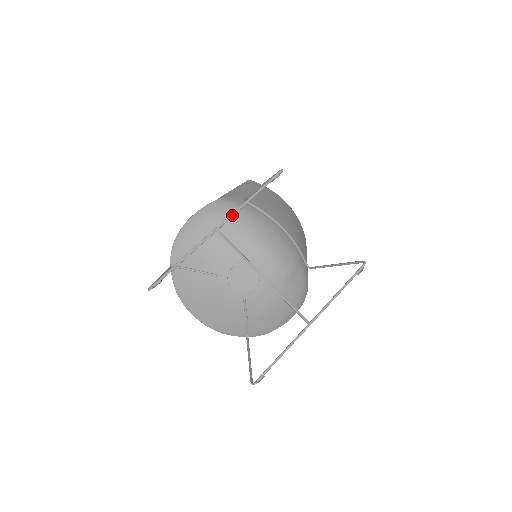
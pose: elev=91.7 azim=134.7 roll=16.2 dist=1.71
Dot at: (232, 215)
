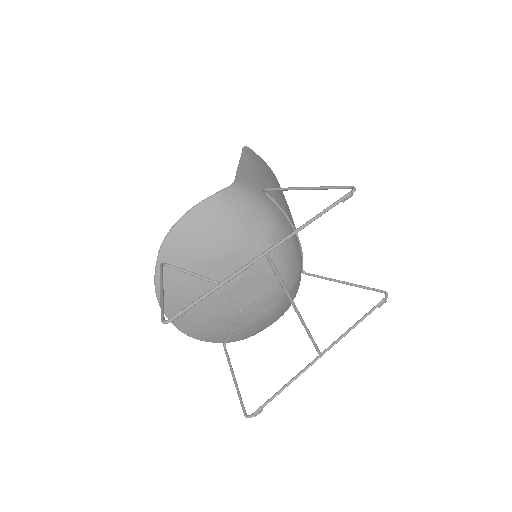
Dot at: (289, 237)
